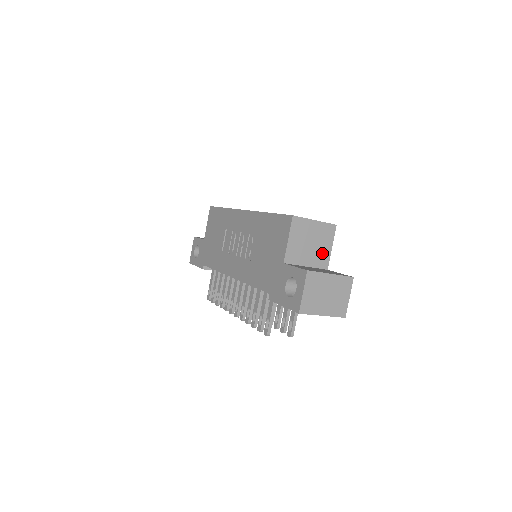
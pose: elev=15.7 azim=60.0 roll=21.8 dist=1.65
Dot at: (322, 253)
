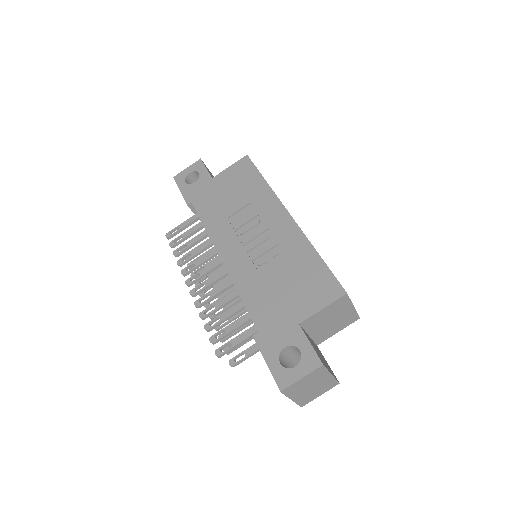
Dot at: (329, 332)
